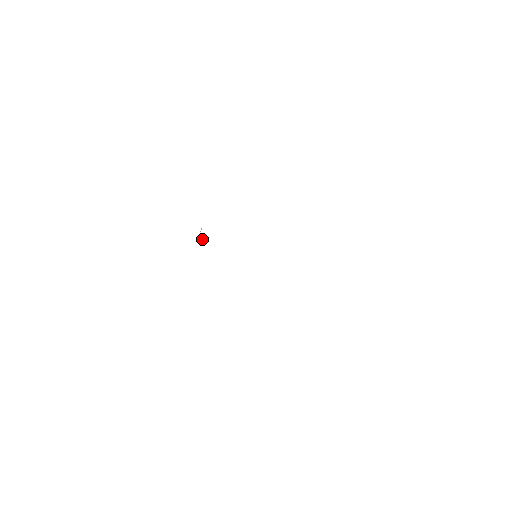
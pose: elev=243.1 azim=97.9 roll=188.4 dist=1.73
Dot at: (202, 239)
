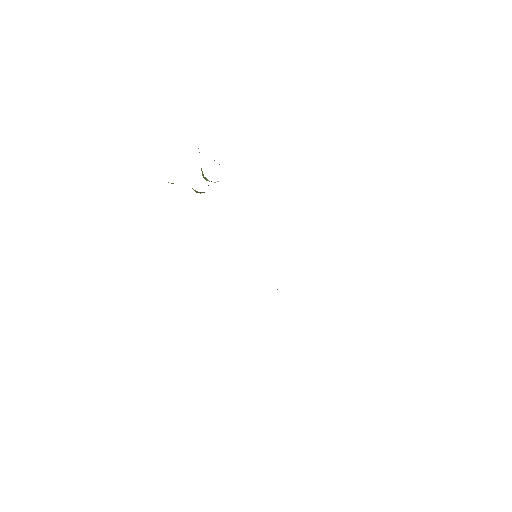
Dot at: occluded
